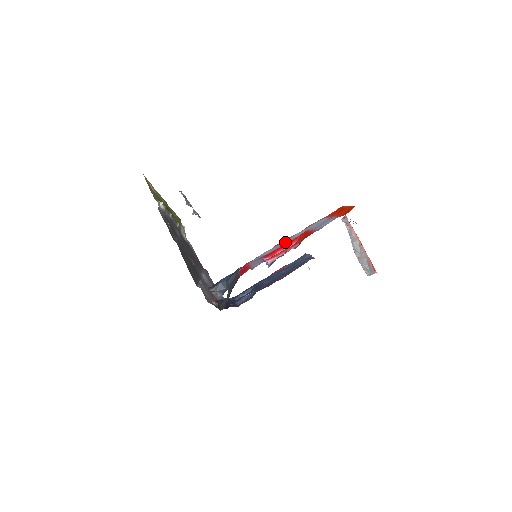
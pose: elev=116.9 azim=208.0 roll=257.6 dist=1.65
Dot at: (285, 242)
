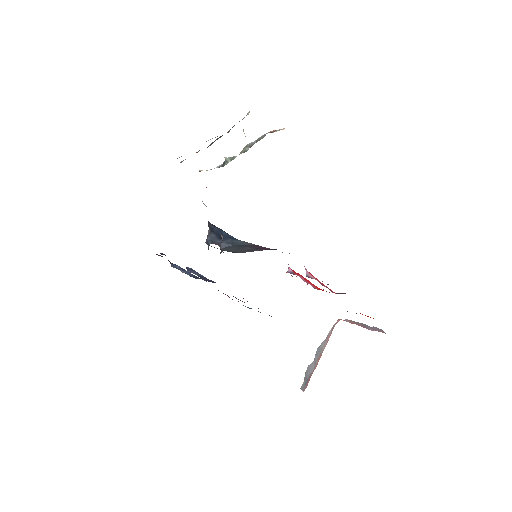
Dot at: occluded
